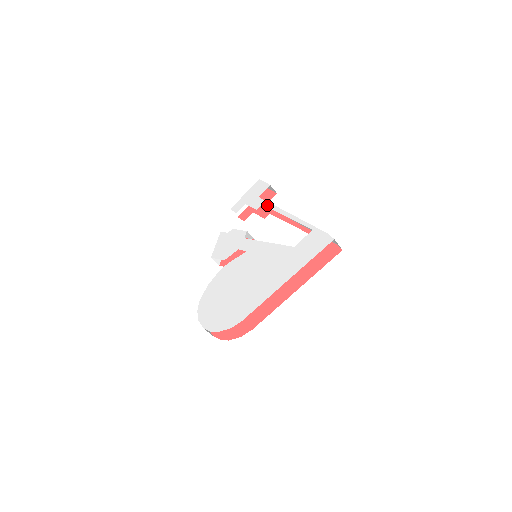
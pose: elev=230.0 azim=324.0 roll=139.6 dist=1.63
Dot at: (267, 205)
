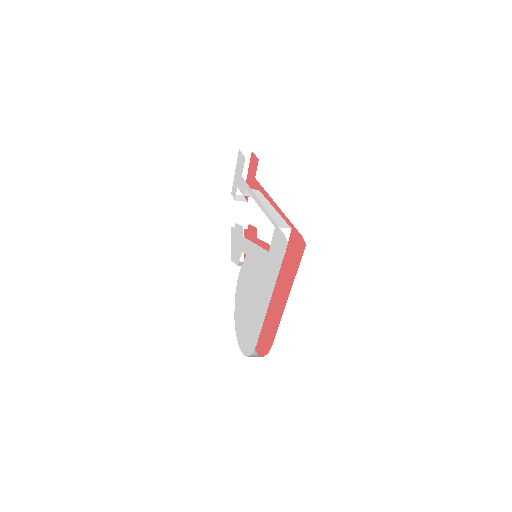
Dot at: (247, 189)
